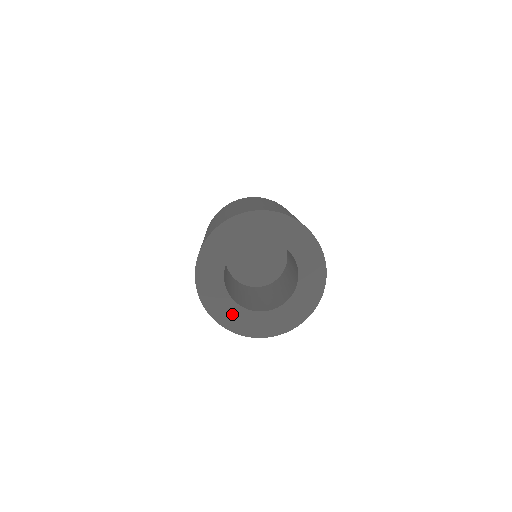
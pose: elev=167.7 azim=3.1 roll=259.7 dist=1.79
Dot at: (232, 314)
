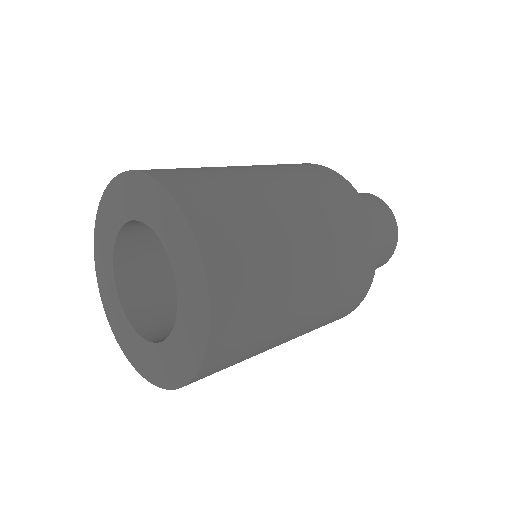
Dot at: (108, 284)
